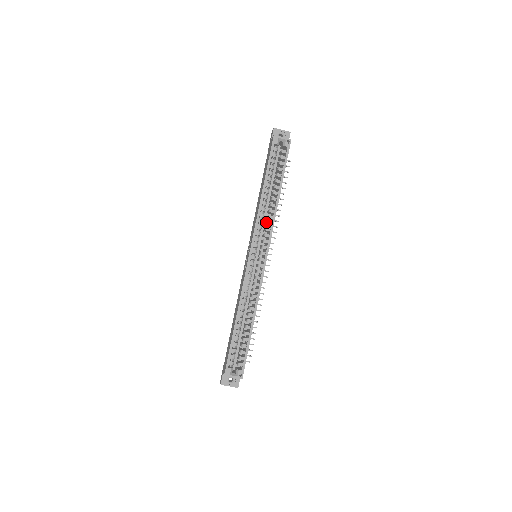
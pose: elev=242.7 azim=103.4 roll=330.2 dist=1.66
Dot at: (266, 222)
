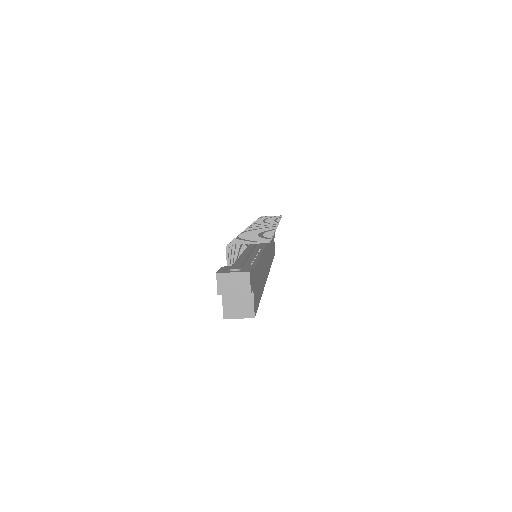
Dot at: occluded
